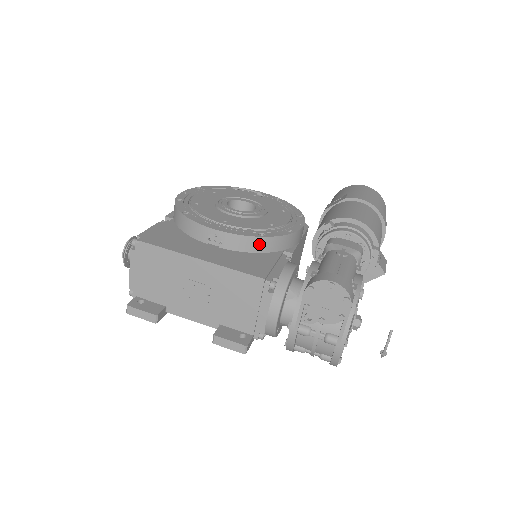
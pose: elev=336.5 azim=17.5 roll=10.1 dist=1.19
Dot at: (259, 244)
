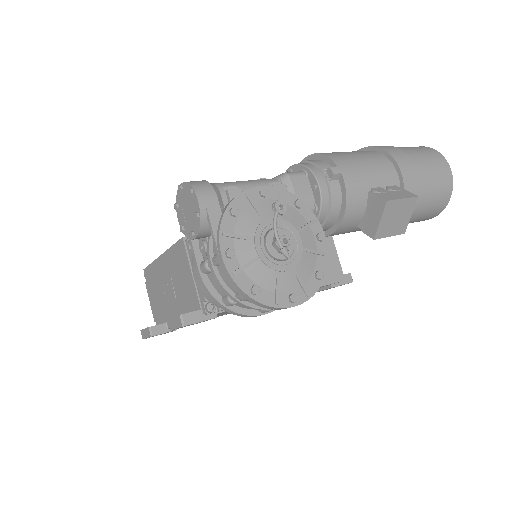
Dot at: occluded
